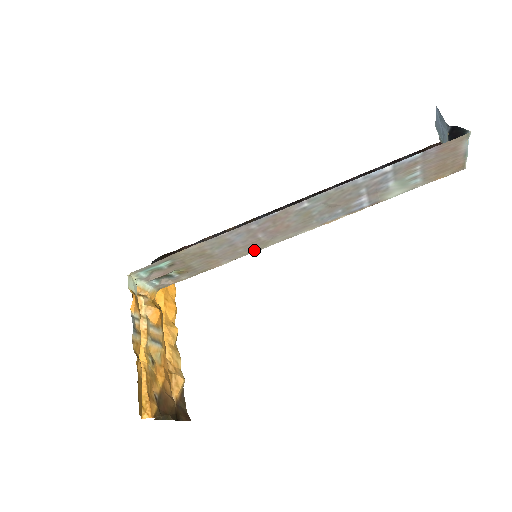
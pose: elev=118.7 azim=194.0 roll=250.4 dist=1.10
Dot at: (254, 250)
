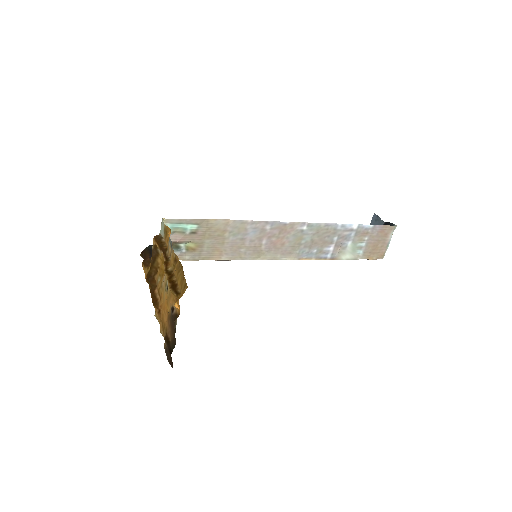
Dot at: (249, 257)
